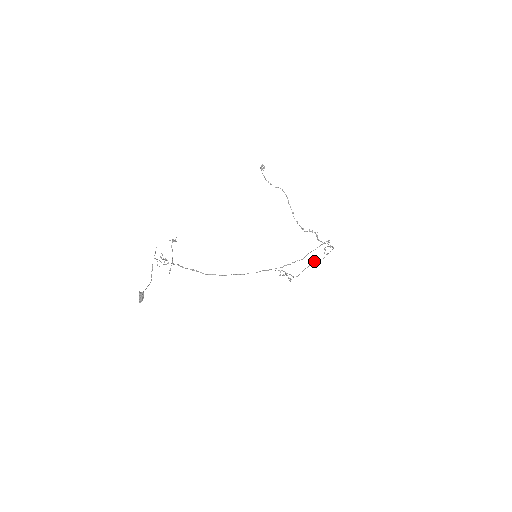
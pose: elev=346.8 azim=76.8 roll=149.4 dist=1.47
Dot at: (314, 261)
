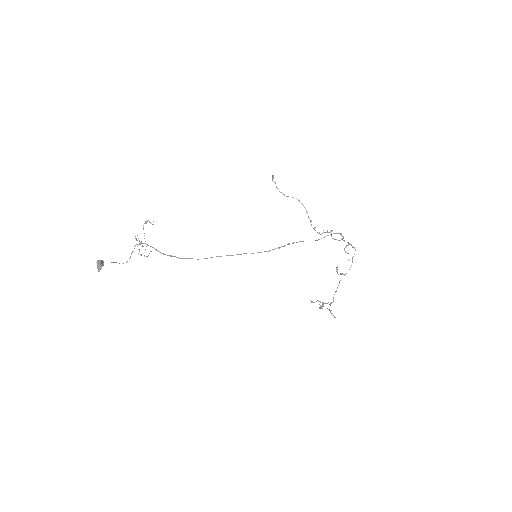
Dot at: (342, 274)
